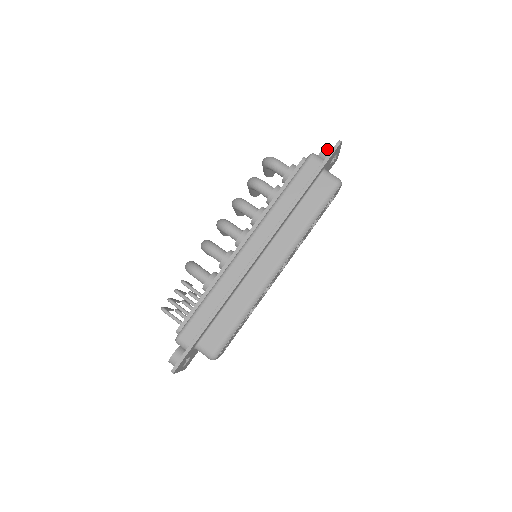
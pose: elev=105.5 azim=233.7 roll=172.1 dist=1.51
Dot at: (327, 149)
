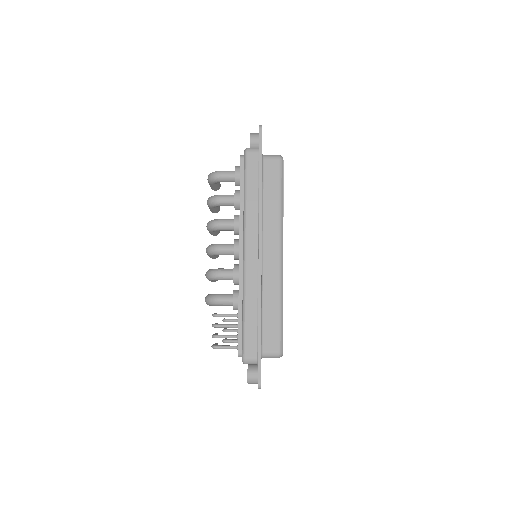
Dot at: (253, 138)
